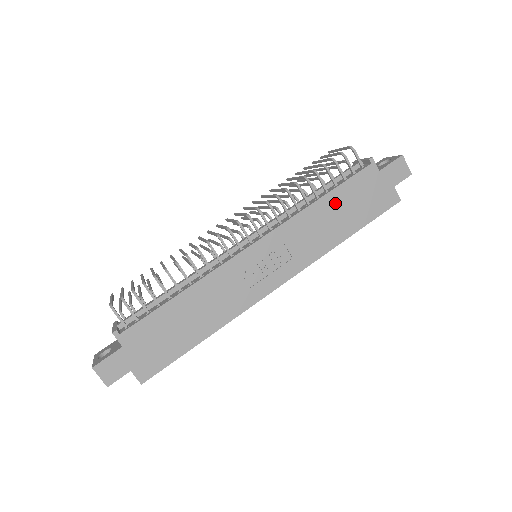
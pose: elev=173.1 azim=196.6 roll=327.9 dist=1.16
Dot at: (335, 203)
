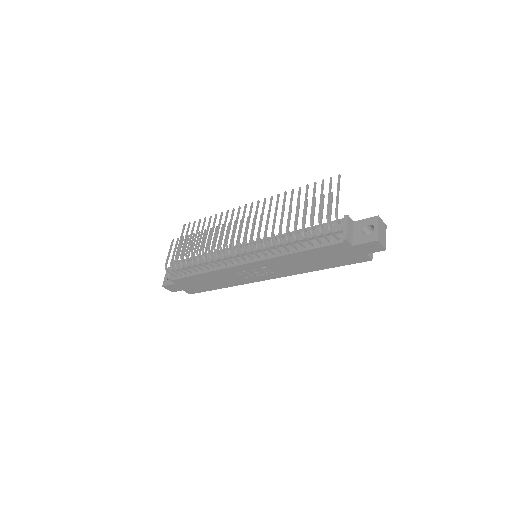
Dot at: (310, 256)
